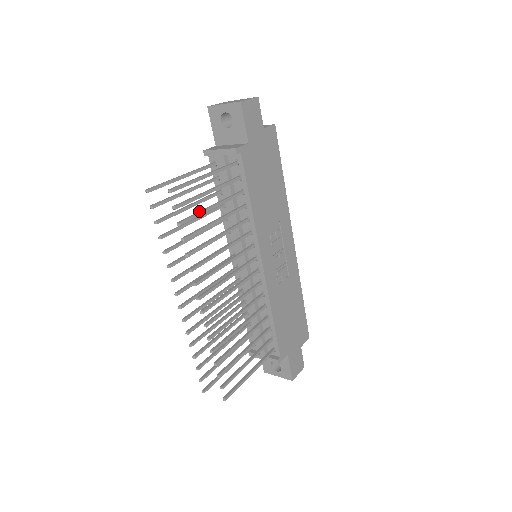
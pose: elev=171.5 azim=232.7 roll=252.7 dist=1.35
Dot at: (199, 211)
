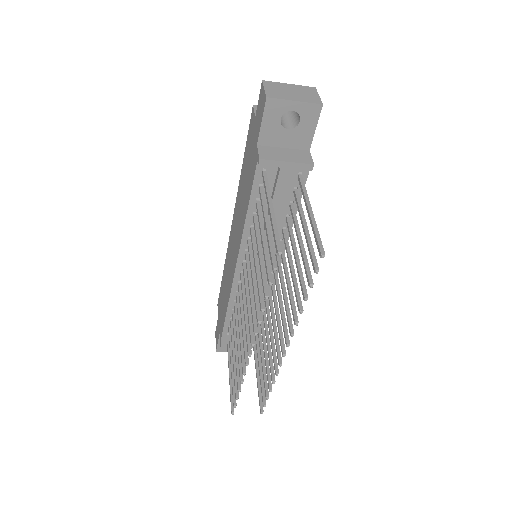
Dot at: (304, 256)
